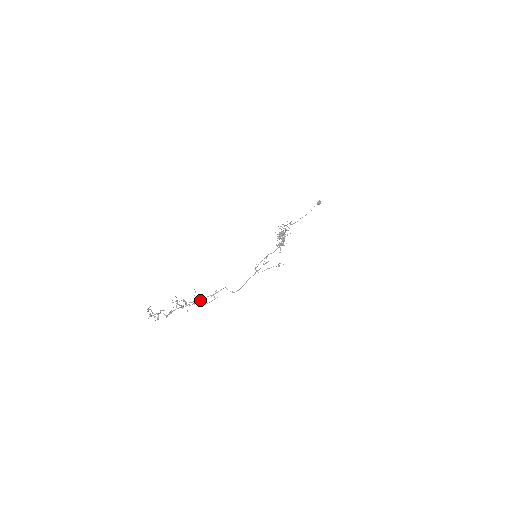
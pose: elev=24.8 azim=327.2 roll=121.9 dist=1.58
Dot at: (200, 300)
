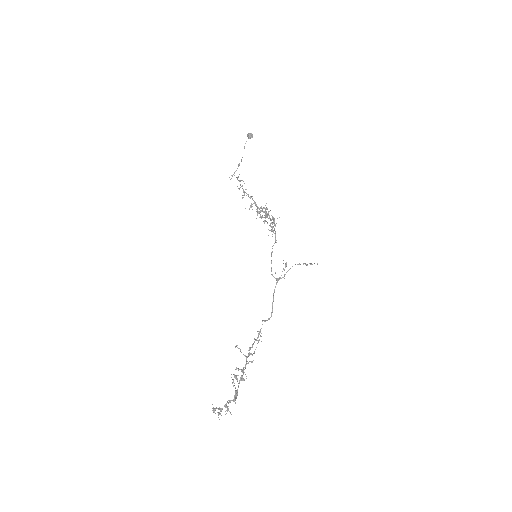
Dot at: (249, 354)
